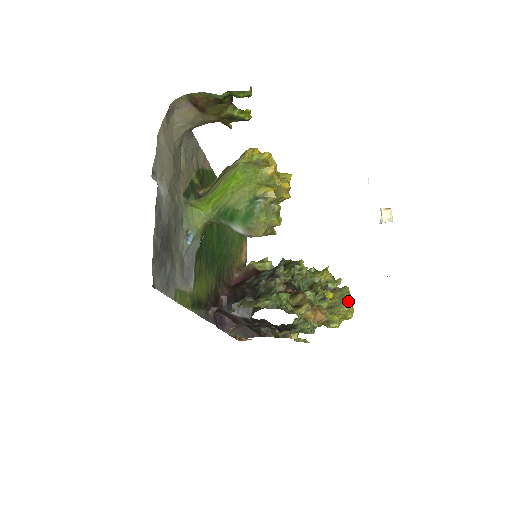
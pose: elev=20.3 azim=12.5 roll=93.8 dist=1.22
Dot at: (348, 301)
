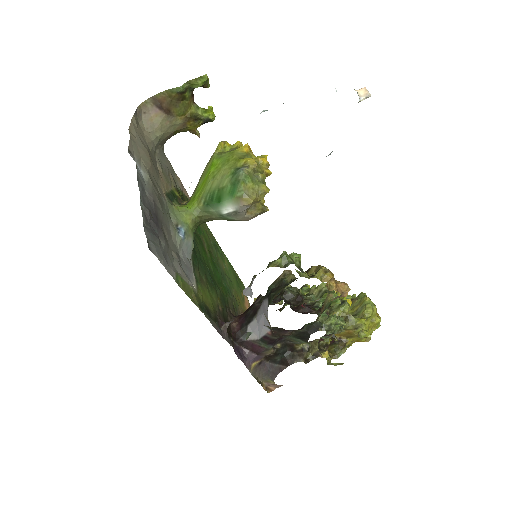
Dot at: (369, 302)
